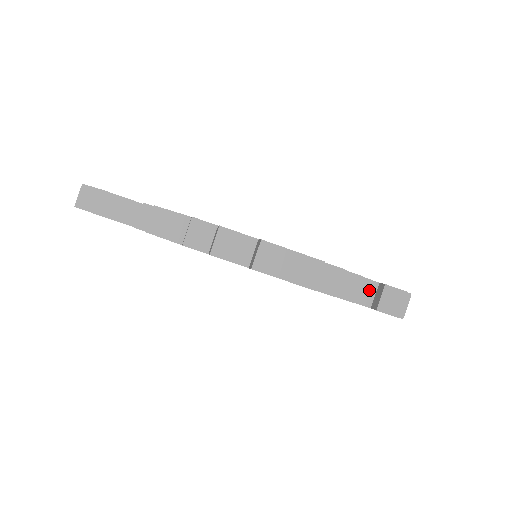
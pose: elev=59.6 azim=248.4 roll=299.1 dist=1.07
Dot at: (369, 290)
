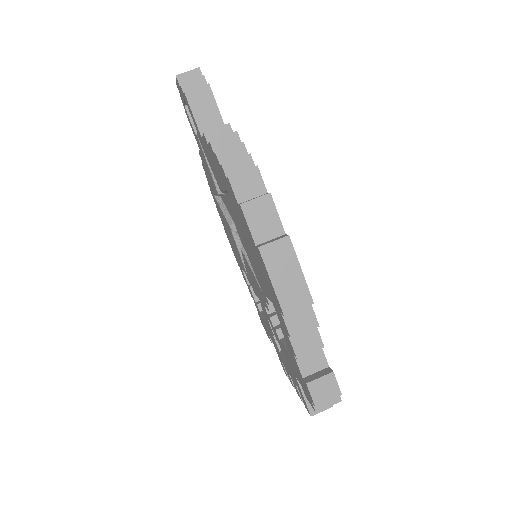
Dot at: (316, 363)
